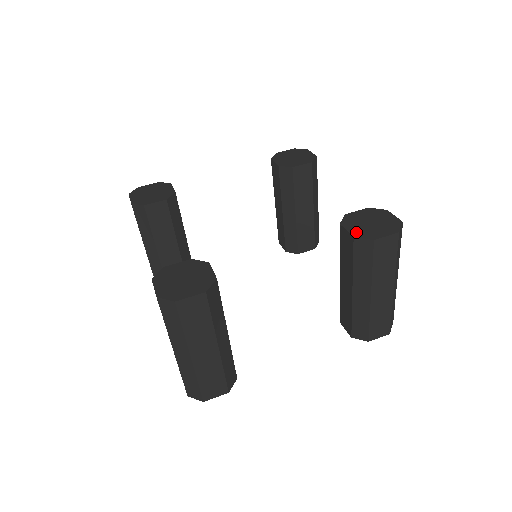
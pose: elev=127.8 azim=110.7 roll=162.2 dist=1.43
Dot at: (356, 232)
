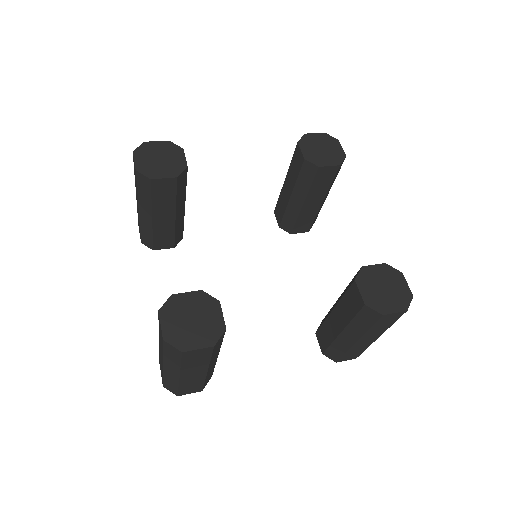
Dot at: (368, 298)
